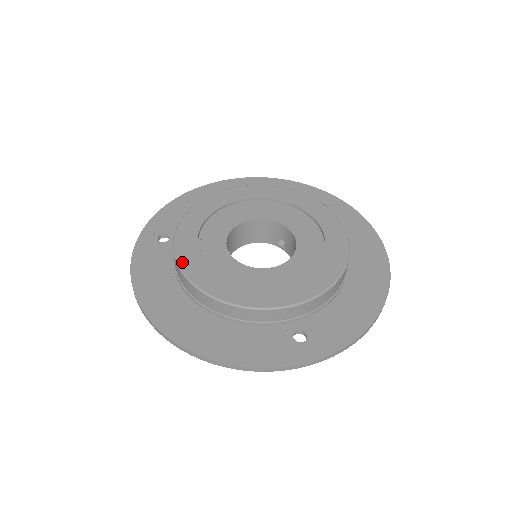
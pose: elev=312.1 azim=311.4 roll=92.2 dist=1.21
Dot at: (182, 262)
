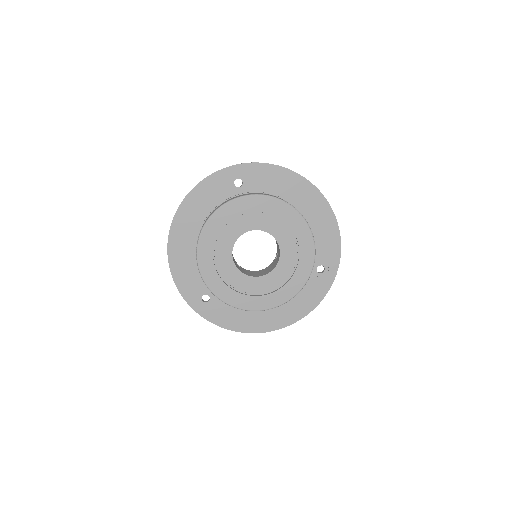
Dot at: (247, 308)
